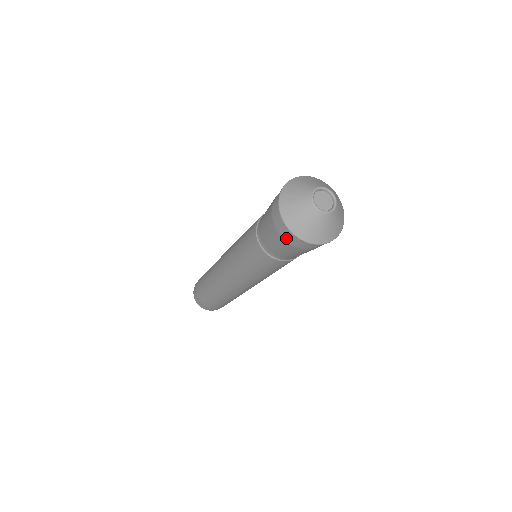
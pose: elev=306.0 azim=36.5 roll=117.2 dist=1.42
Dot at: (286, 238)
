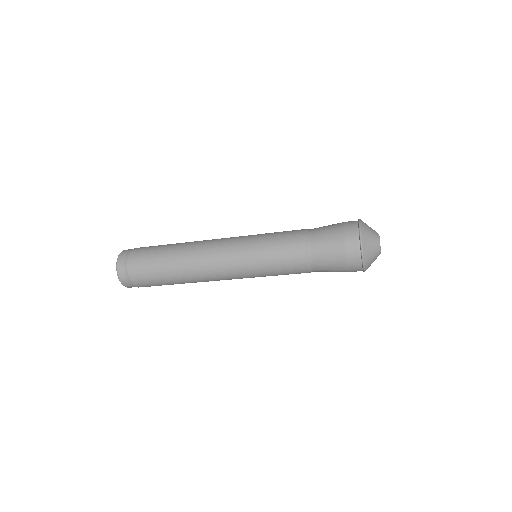
Dot at: (351, 260)
